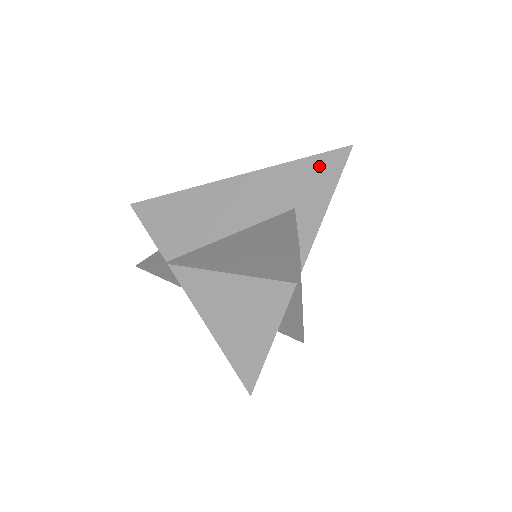
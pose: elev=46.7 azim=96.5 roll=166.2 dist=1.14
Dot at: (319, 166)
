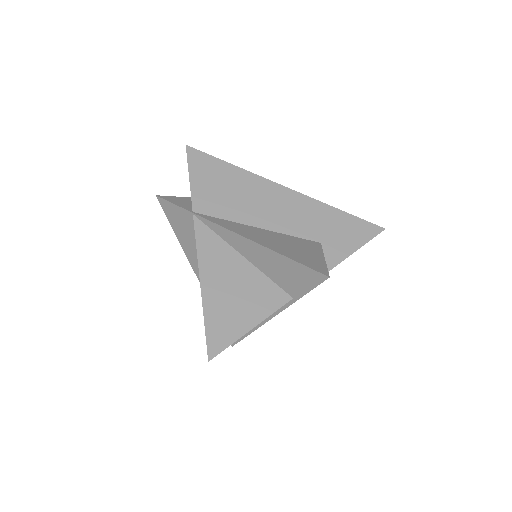
Dot at: (354, 226)
